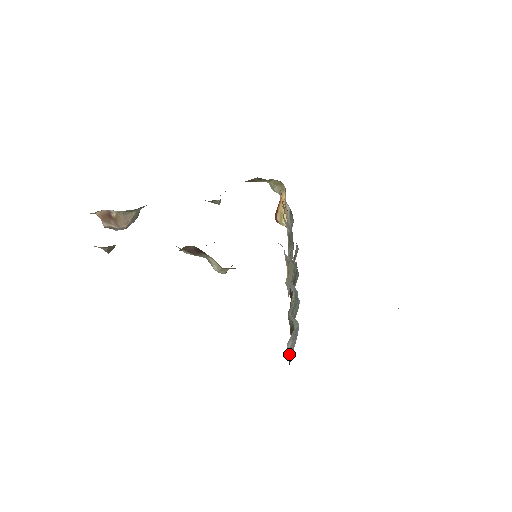
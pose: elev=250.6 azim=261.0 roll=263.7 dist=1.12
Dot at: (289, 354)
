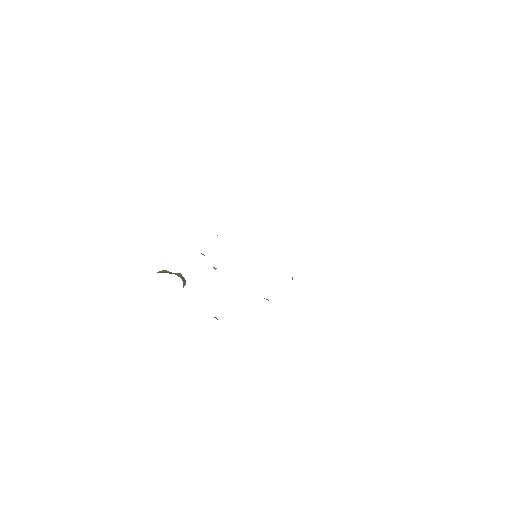
Dot at: occluded
